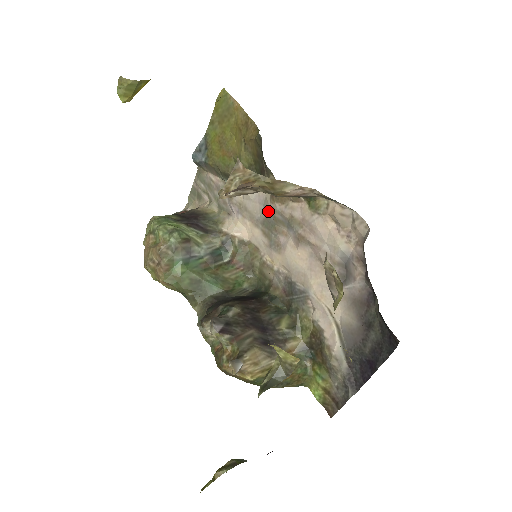
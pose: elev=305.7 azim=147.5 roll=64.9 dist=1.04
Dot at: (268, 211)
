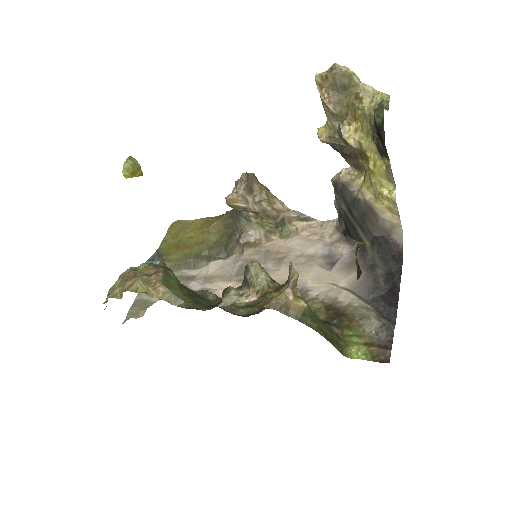
Dot at: (241, 261)
